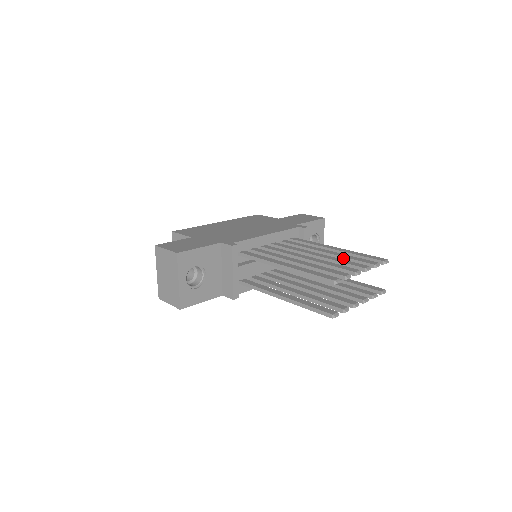
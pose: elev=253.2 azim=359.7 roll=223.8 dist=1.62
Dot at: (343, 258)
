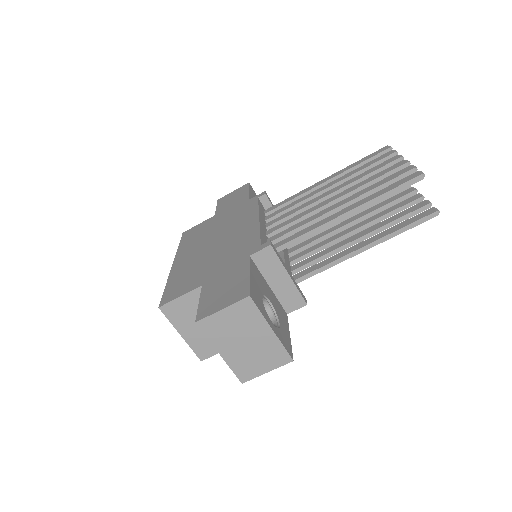
Dot at: (356, 174)
